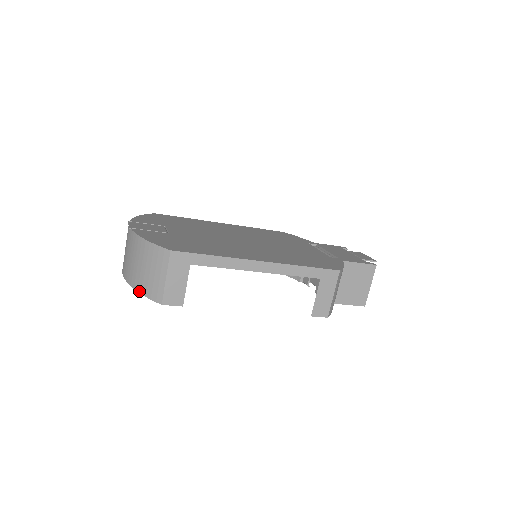
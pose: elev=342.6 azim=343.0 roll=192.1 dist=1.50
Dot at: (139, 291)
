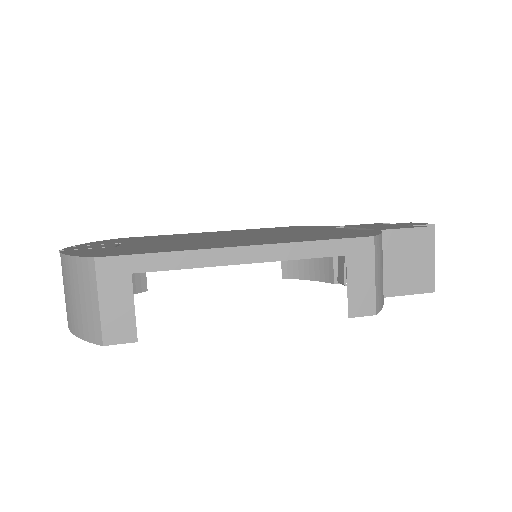
Dot at: (76, 334)
